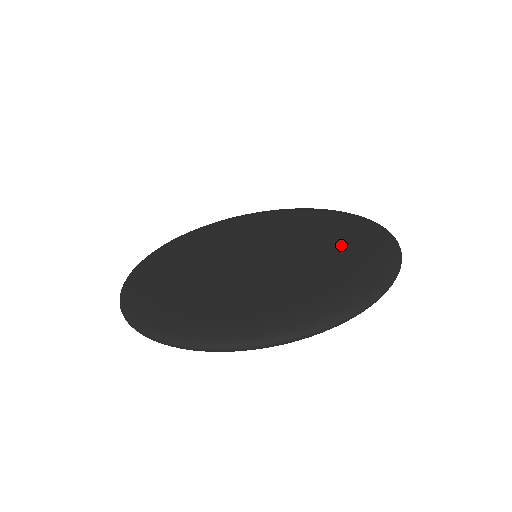
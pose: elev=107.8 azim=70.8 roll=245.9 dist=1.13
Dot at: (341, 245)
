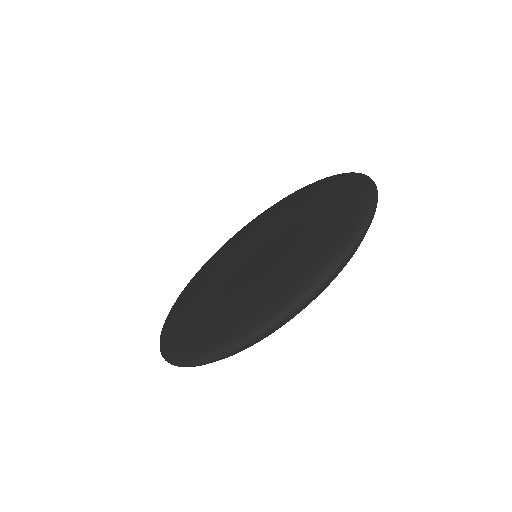
Dot at: (315, 200)
